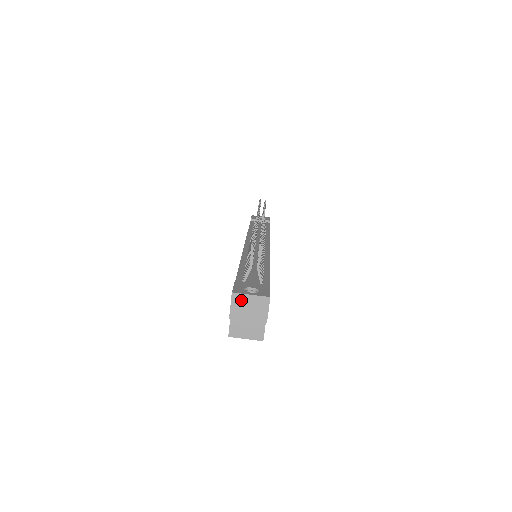
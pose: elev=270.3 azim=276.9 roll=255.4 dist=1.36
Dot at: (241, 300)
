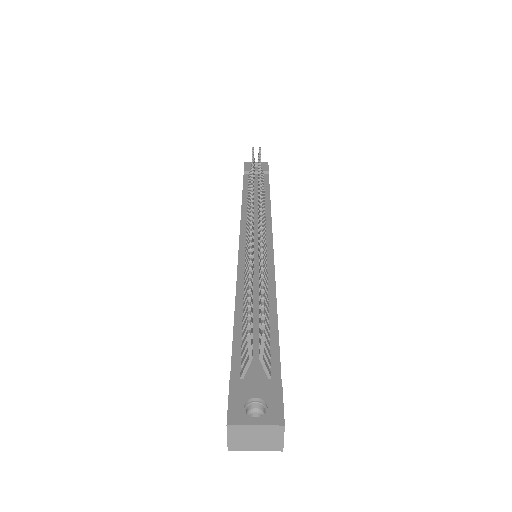
Dot at: (242, 432)
